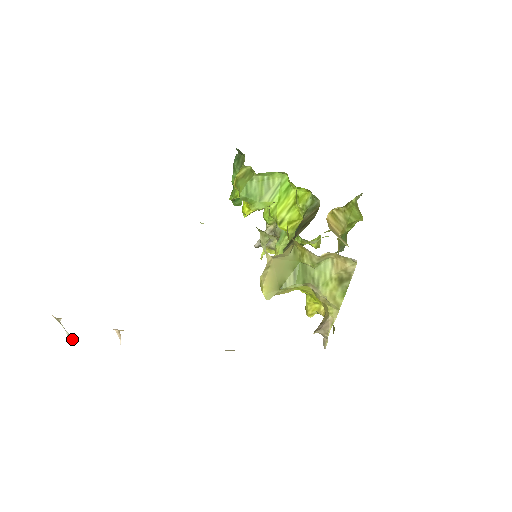
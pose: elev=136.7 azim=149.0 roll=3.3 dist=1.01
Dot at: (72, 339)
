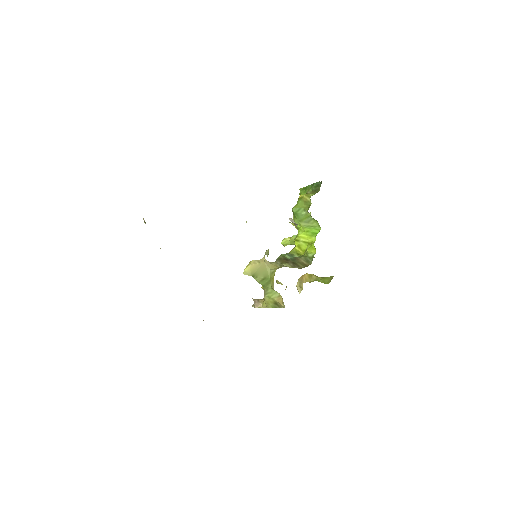
Dot at: (145, 223)
